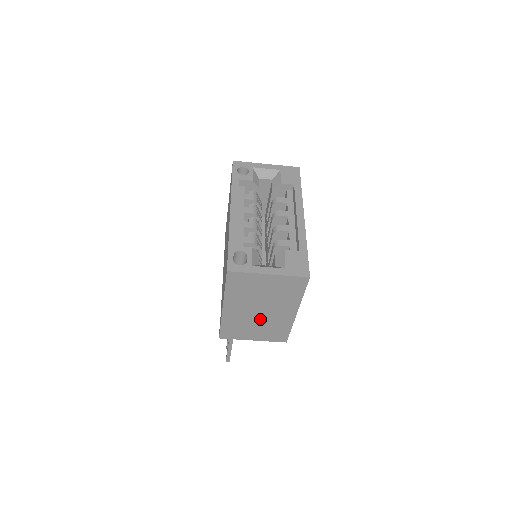
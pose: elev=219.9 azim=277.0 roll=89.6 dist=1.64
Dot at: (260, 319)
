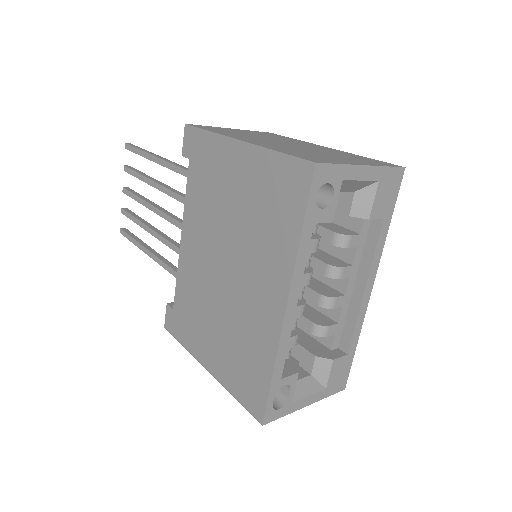
Dot at: occluded
